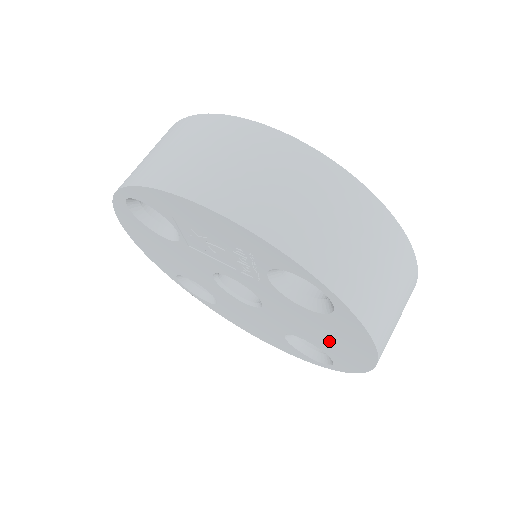
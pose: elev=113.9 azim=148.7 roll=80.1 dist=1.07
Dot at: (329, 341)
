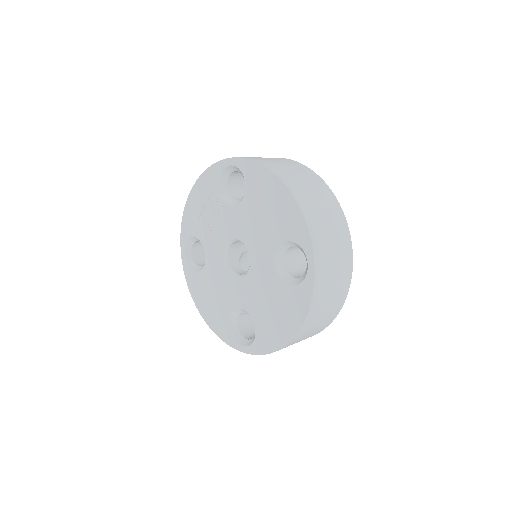
Dot at: (271, 214)
